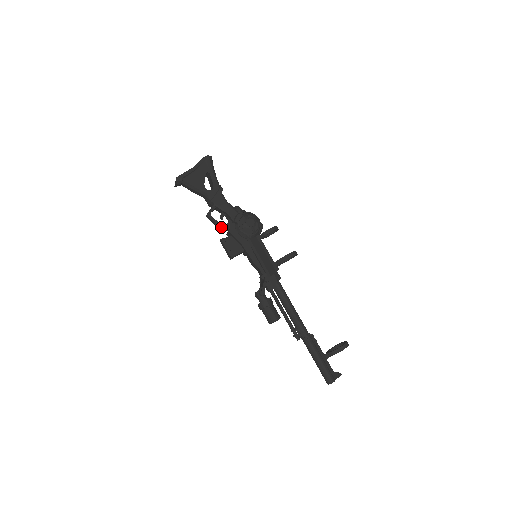
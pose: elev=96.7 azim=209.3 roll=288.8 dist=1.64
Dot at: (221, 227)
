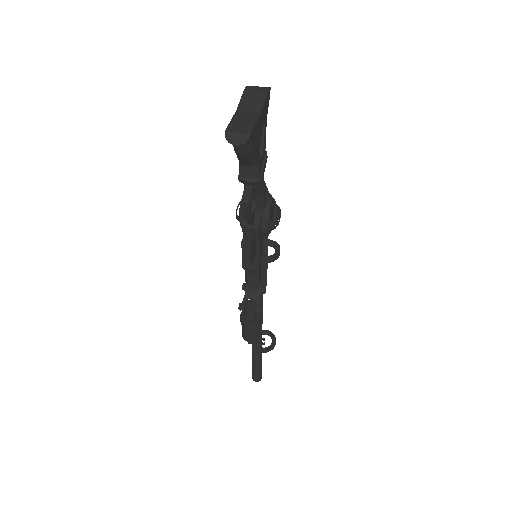
Dot at: (251, 221)
